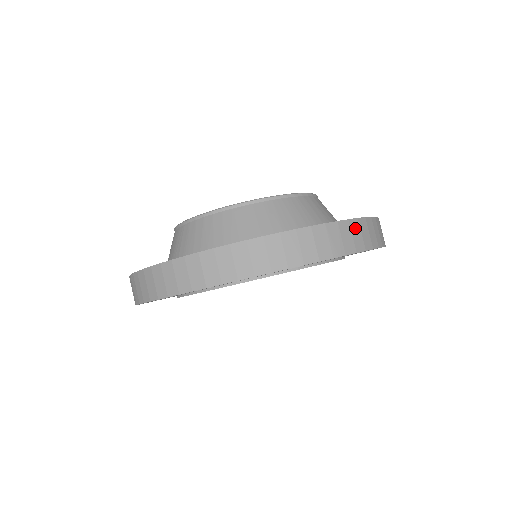
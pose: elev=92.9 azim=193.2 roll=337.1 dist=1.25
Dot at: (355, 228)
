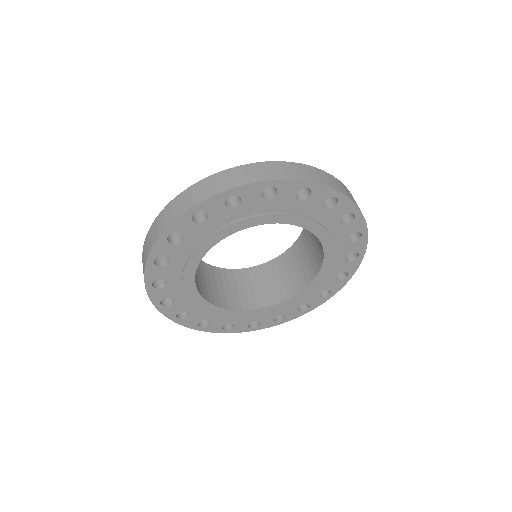
Dot at: (287, 167)
